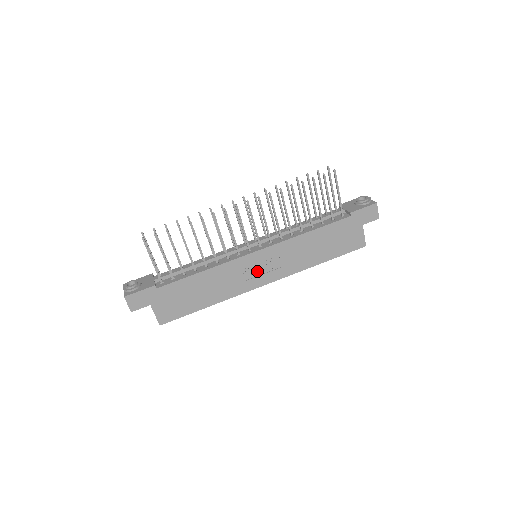
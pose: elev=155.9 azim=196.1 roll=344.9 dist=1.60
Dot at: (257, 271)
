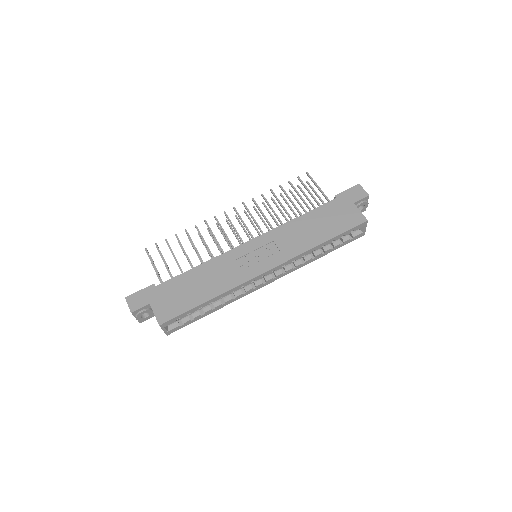
Dot at: (254, 259)
